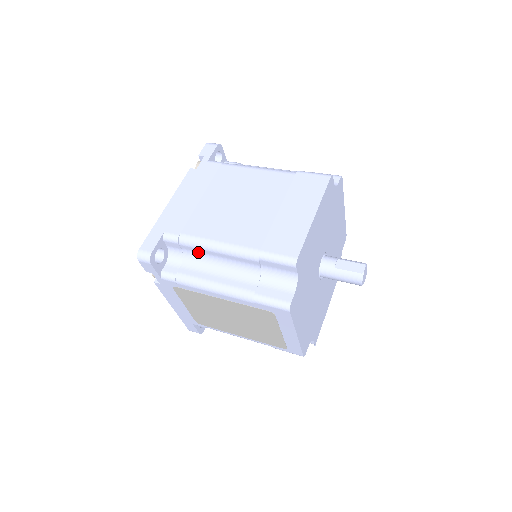
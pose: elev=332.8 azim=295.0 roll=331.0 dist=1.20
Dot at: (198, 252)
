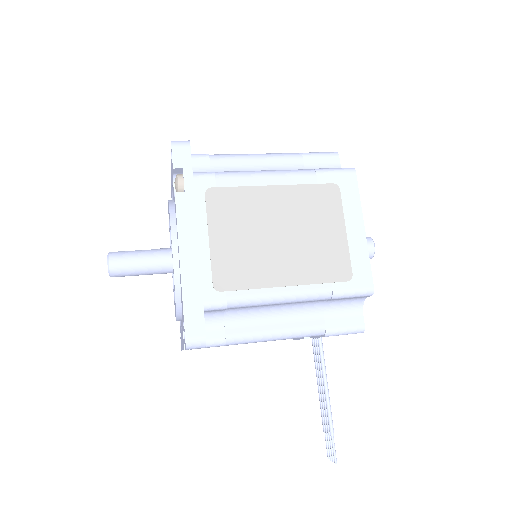
Dot at: (232, 166)
